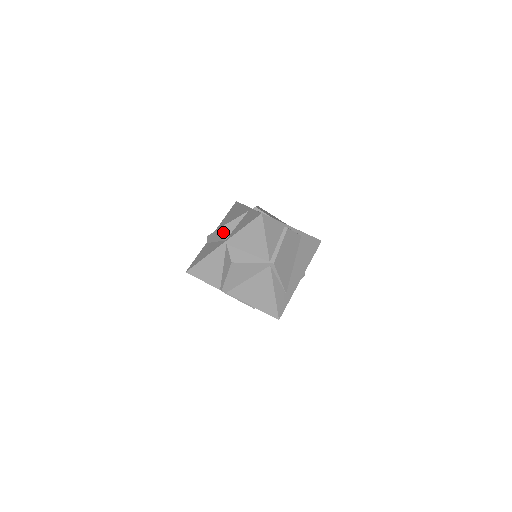
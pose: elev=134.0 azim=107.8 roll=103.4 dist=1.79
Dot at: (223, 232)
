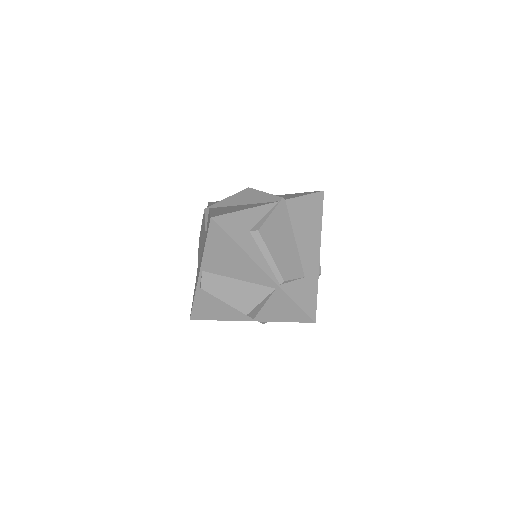
Dot at: occluded
